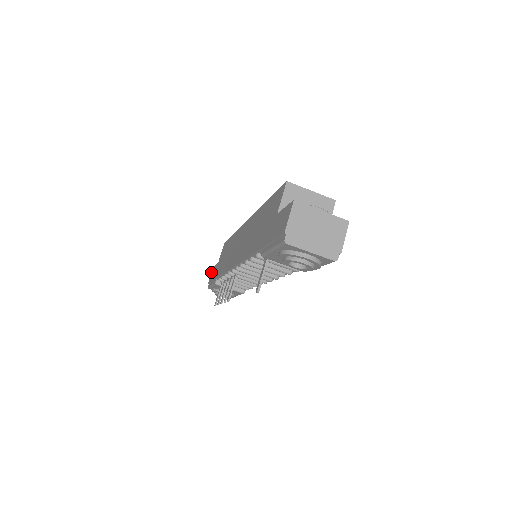
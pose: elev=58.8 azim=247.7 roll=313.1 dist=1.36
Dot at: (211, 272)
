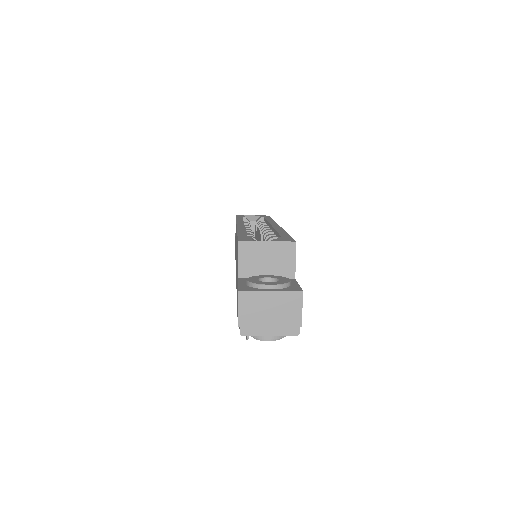
Dot at: occluded
